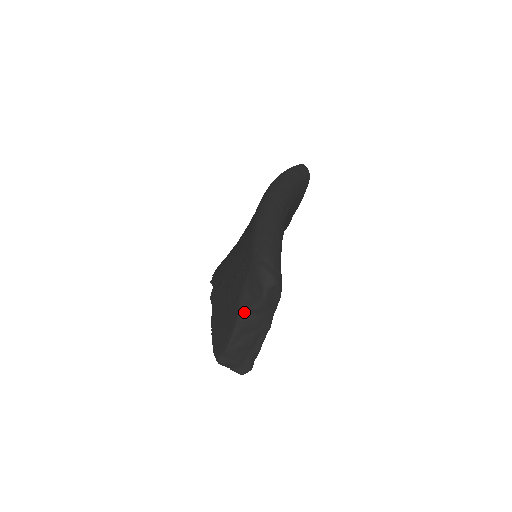
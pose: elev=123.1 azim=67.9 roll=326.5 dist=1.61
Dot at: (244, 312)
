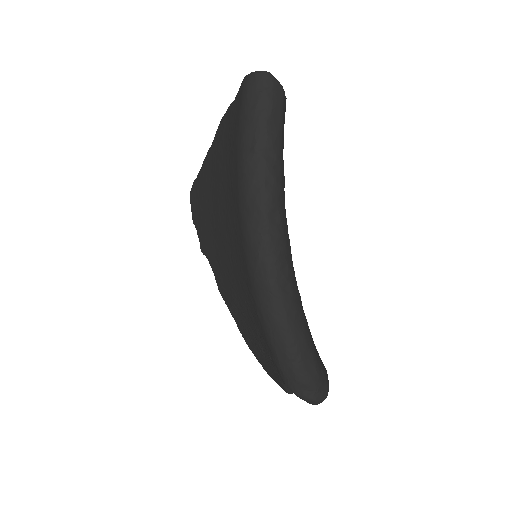
Dot at: occluded
